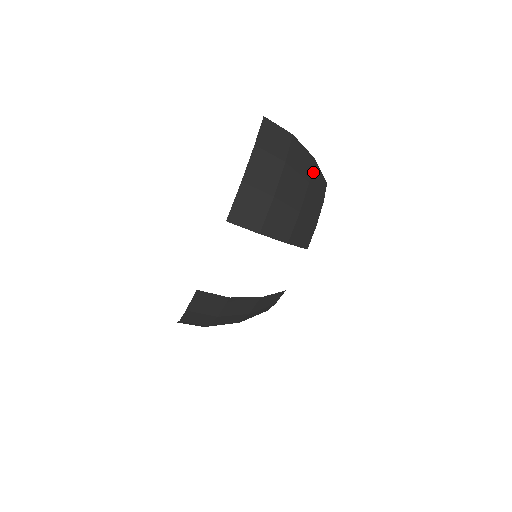
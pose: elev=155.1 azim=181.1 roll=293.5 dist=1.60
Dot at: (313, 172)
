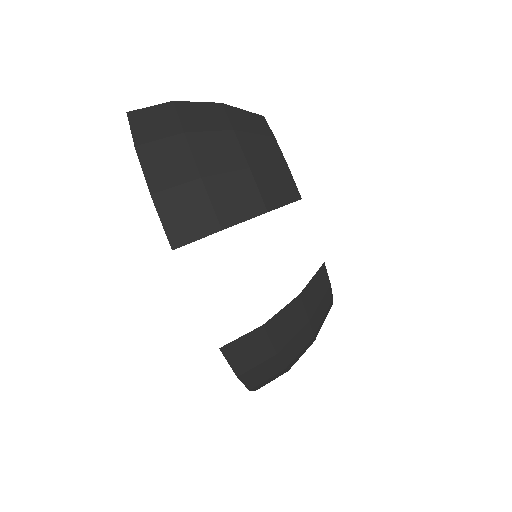
Dot at: (231, 117)
